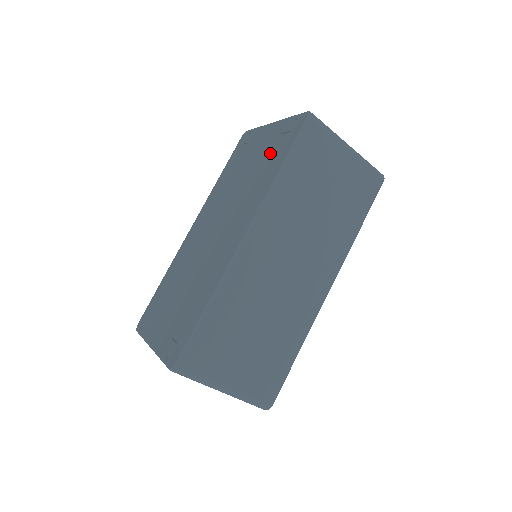
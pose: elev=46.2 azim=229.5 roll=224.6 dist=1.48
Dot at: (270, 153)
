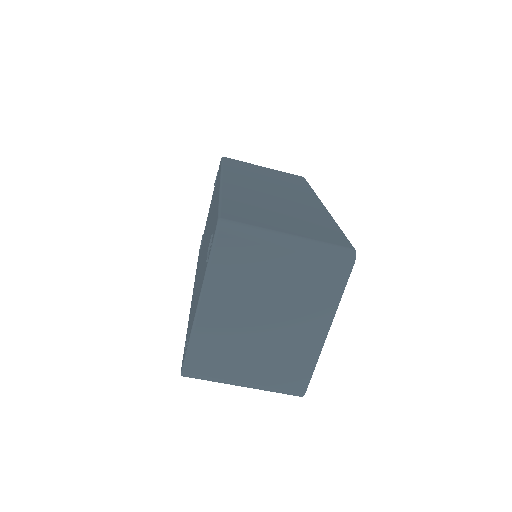
Dot at: occluded
